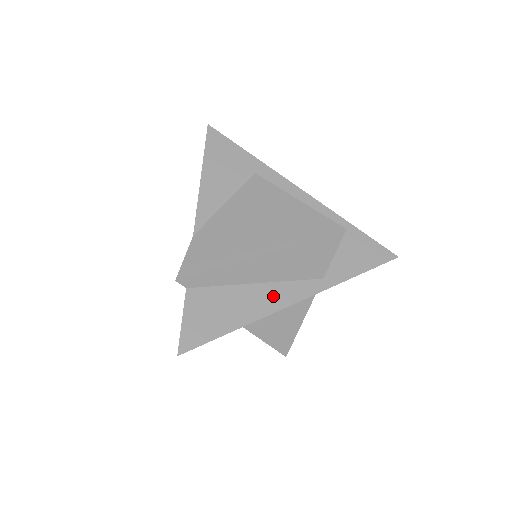
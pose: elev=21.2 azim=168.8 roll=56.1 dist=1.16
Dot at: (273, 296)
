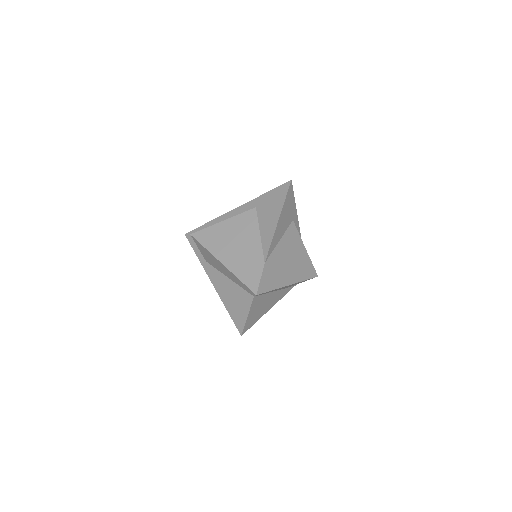
Dot at: (274, 299)
